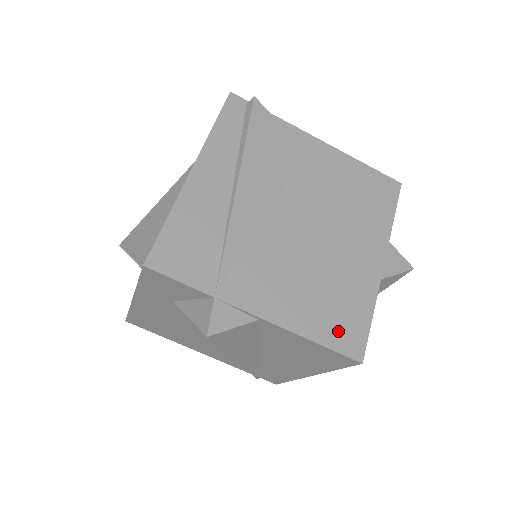
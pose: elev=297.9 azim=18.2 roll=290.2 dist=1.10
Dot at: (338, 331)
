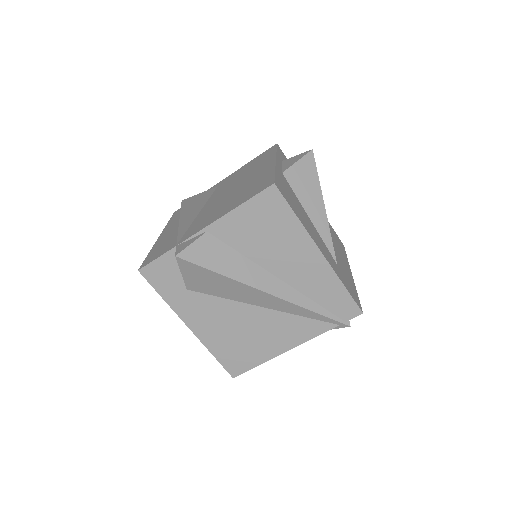
Dot at: (253, 192)
